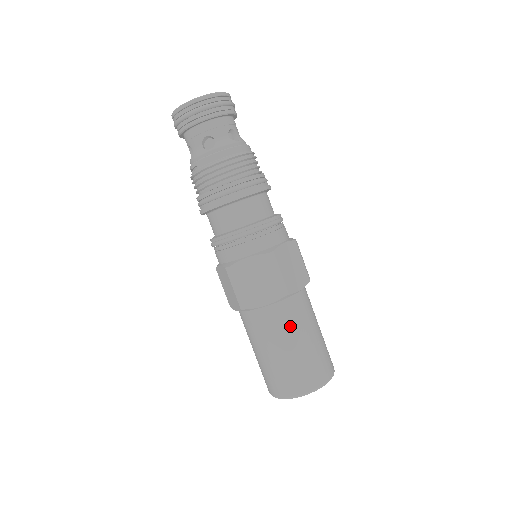
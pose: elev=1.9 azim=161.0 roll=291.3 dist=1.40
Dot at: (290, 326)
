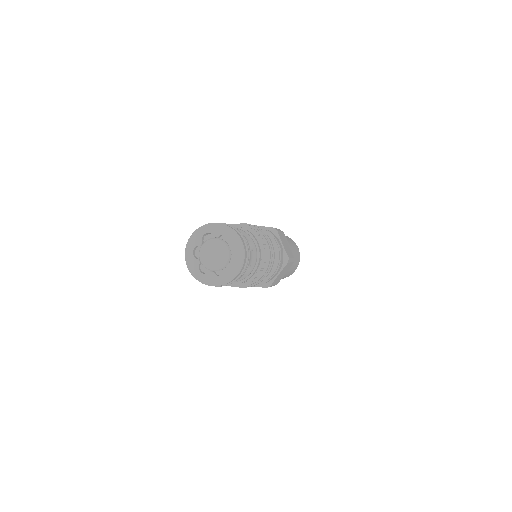
Dot at: occluded
